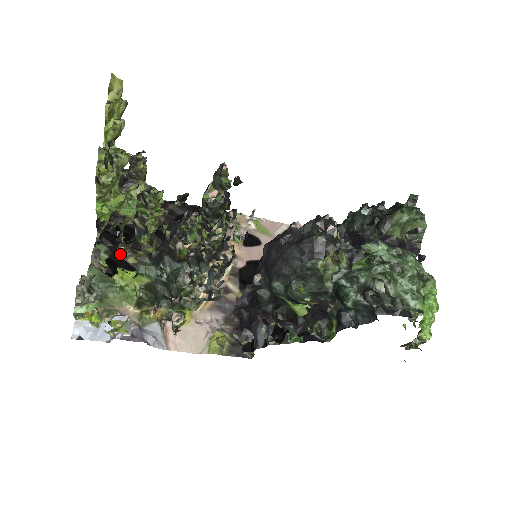
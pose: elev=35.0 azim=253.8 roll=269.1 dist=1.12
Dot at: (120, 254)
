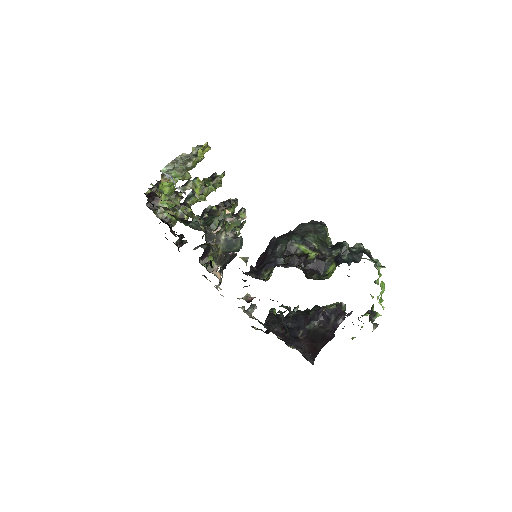
Dot at: (161, 206)
